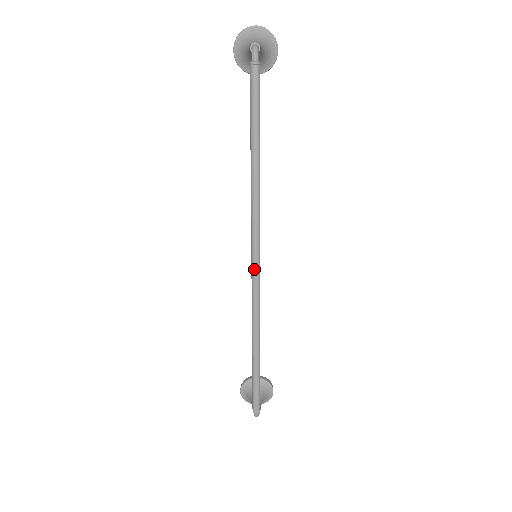
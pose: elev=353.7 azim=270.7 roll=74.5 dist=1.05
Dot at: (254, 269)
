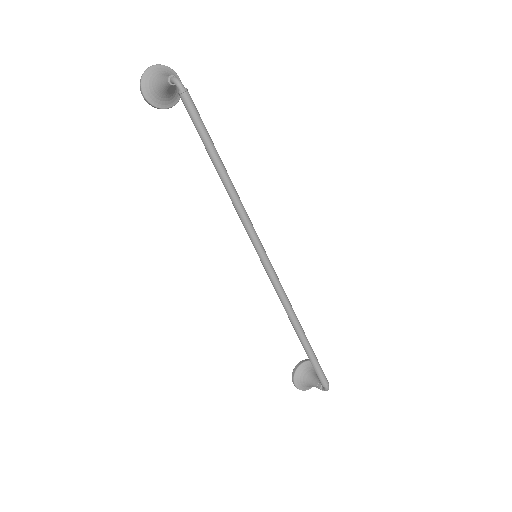
Dot at: (267, 264)
